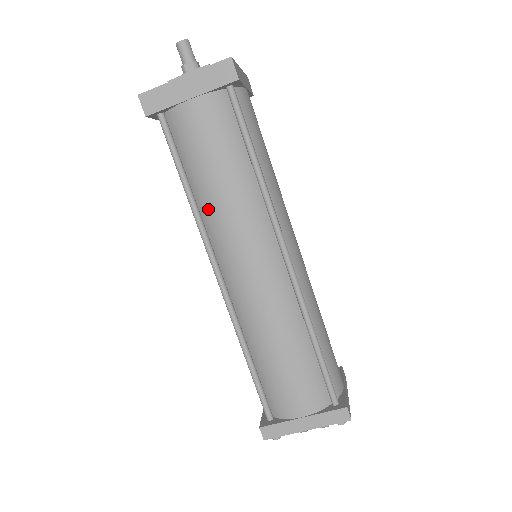
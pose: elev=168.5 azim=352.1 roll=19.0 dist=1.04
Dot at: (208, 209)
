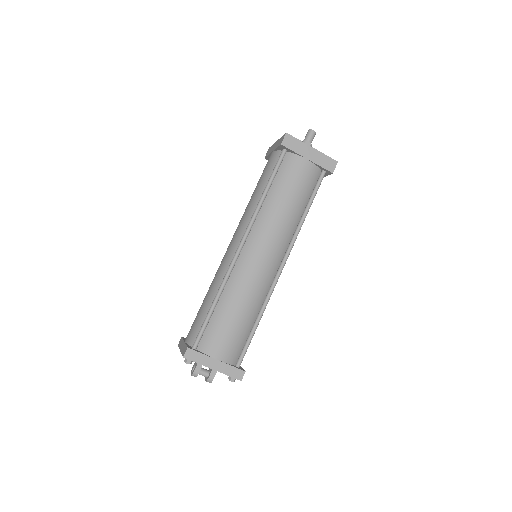
Dot at: (268, 211)
